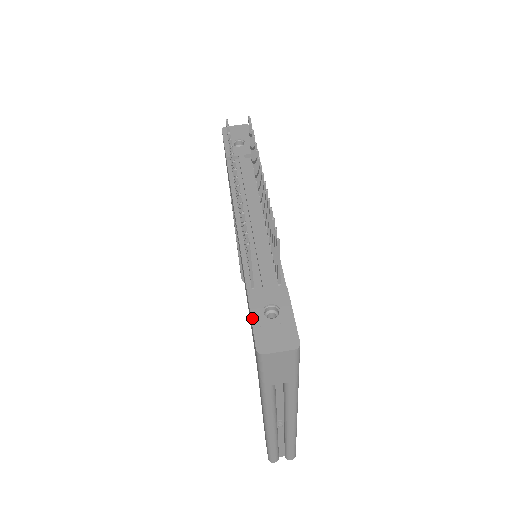
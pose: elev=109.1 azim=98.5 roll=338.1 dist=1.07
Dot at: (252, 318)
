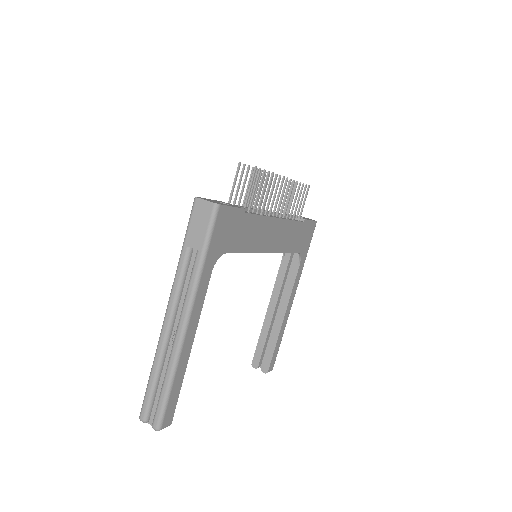
Dot at: occluded
